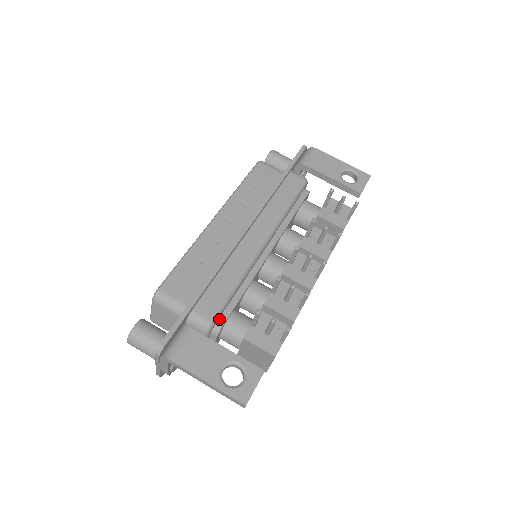
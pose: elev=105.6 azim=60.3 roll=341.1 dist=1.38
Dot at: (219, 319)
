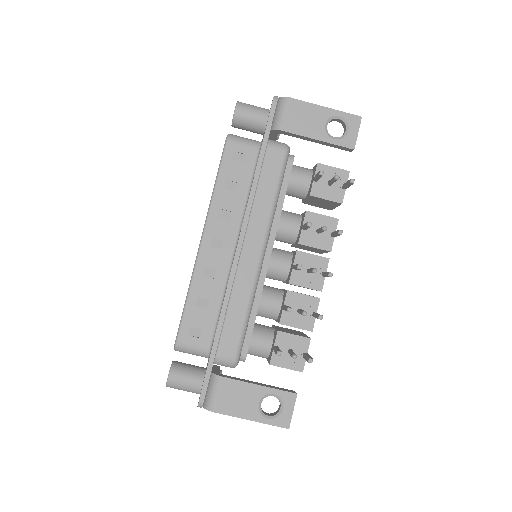
Dot at: (242, 349)
